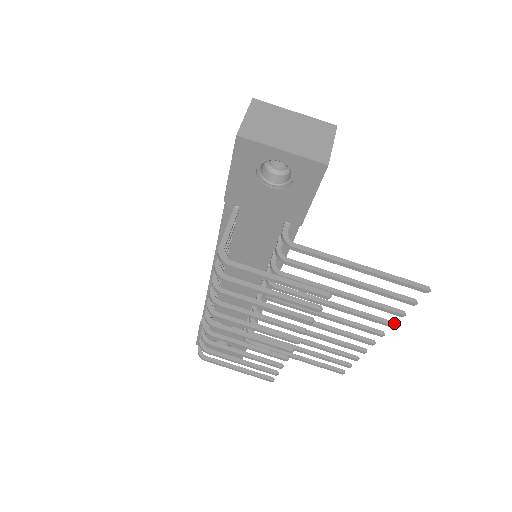
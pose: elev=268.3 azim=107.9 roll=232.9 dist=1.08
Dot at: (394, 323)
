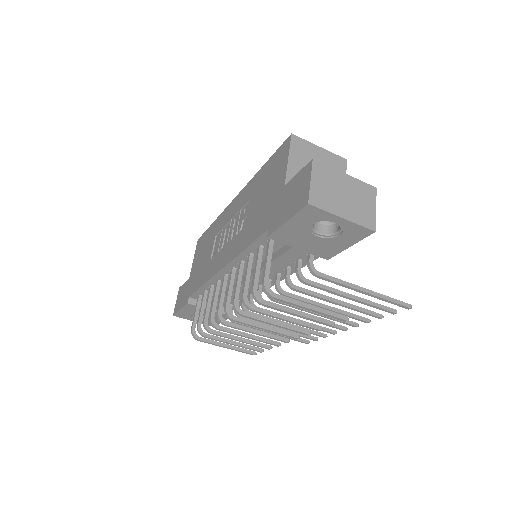
Dot at: (370, 320)
